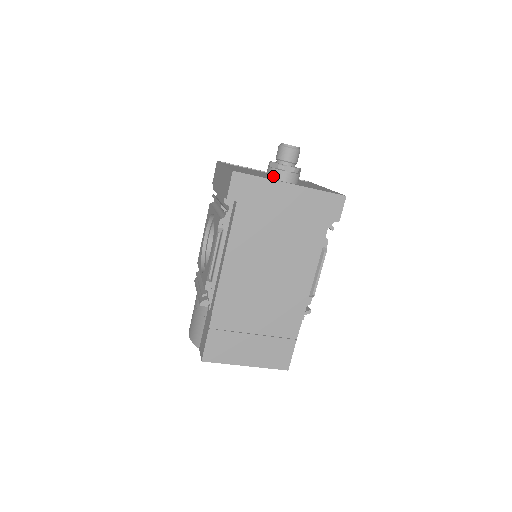
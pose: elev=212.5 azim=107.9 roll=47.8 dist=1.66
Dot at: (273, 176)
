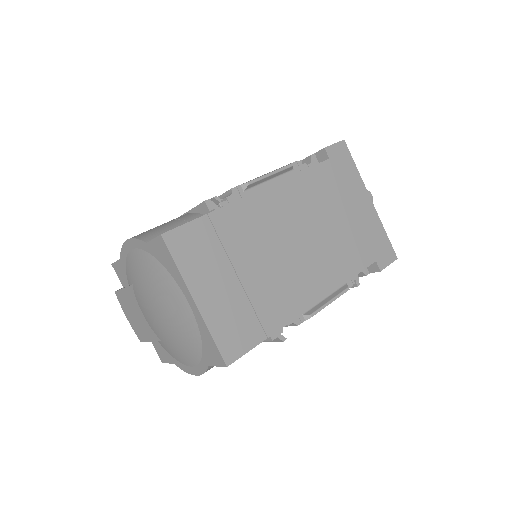
Dot at: occluded
